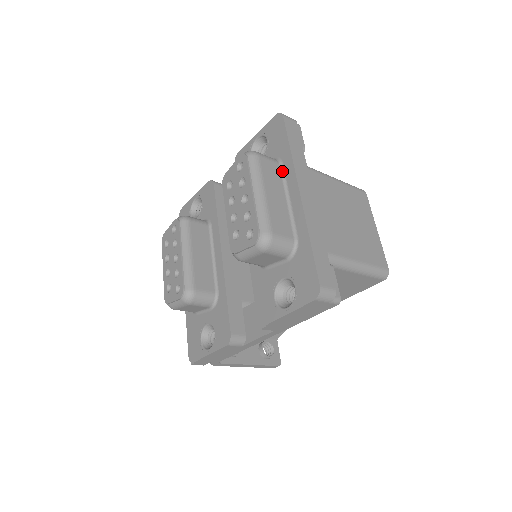
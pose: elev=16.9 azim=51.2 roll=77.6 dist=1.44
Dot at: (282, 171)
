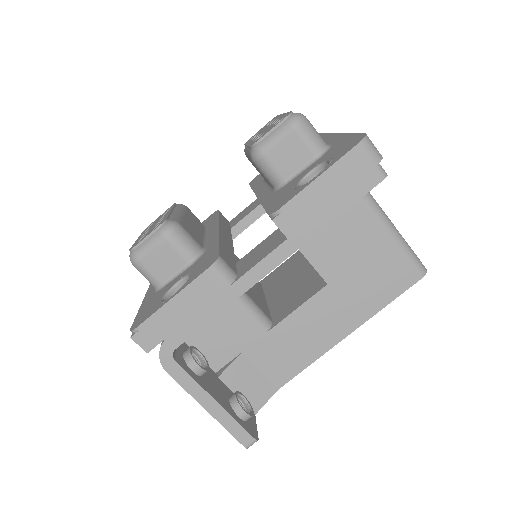
Dot at: occluded
